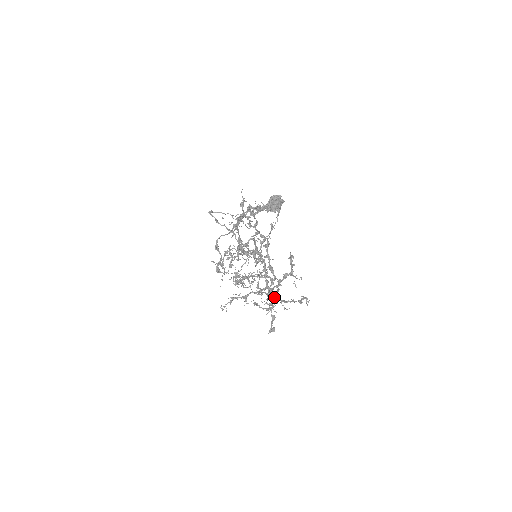
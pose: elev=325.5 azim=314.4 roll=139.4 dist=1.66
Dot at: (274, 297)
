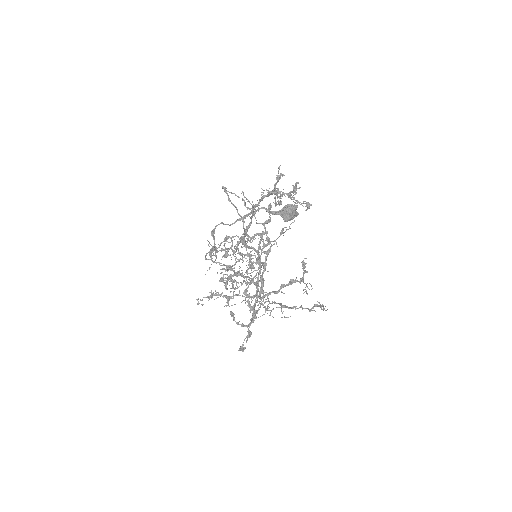
Dot at: (272, 301)
